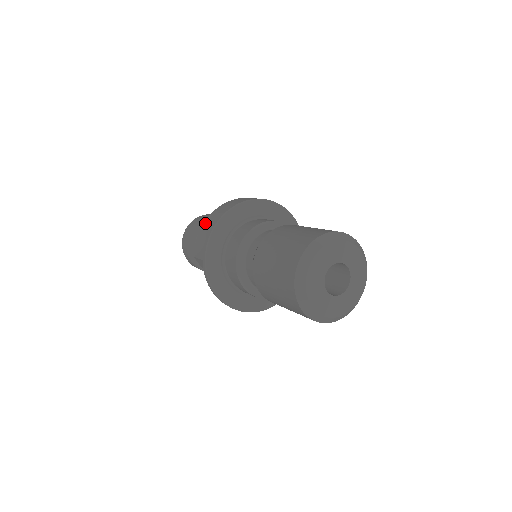
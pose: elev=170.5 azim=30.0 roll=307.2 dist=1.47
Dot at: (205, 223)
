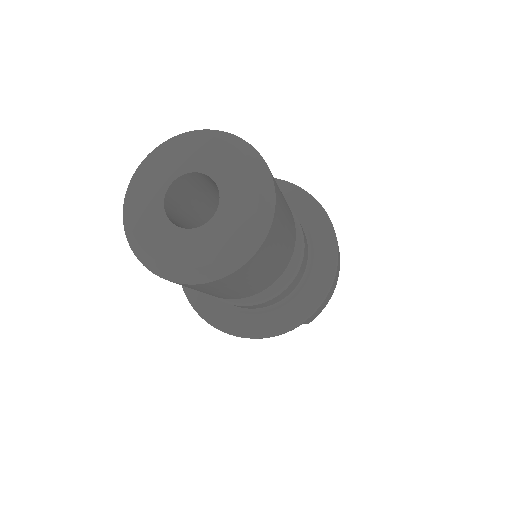
Dot at: occluded
